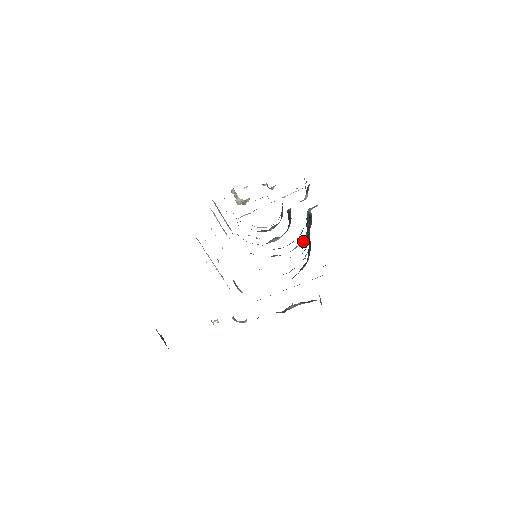
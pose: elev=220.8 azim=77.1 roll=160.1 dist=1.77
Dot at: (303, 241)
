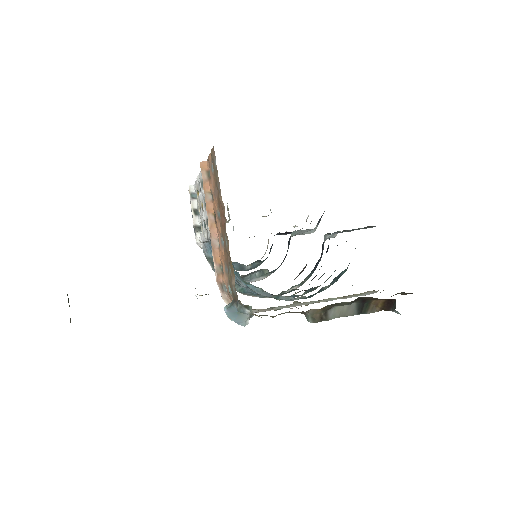
Dot at: (303, 283)
